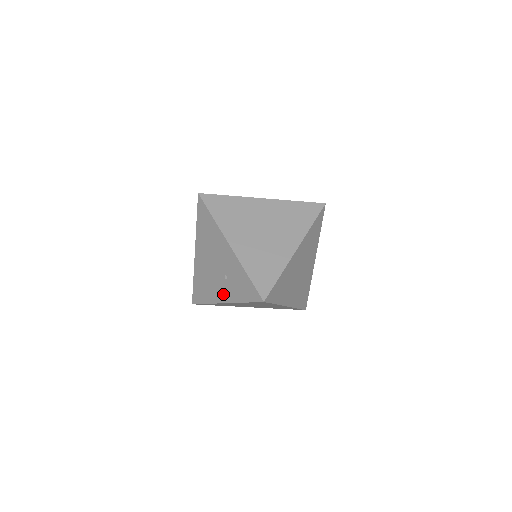
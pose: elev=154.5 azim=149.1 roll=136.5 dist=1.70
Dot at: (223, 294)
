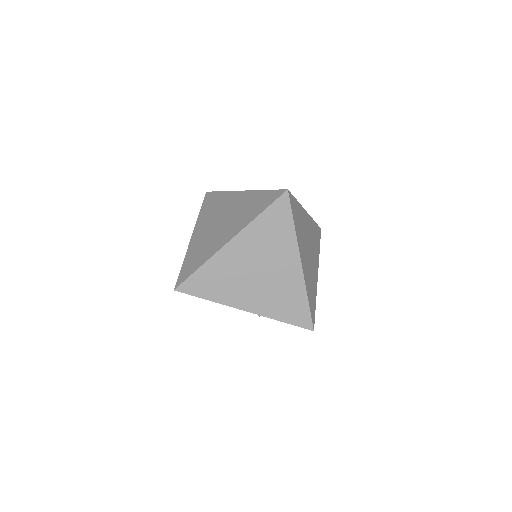
Dot at: occluded
